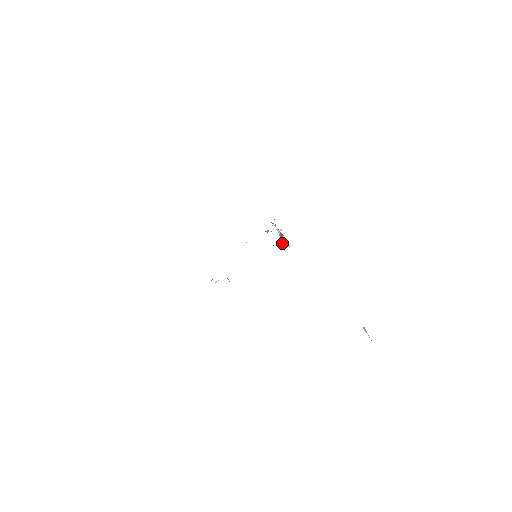
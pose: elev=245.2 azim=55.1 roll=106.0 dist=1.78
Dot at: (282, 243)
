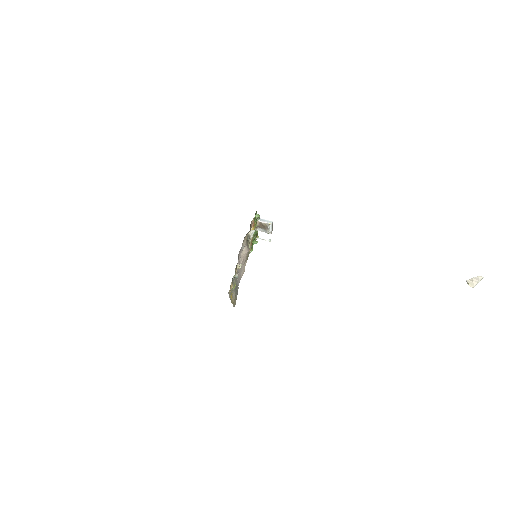
Dot at: (267, 231)
